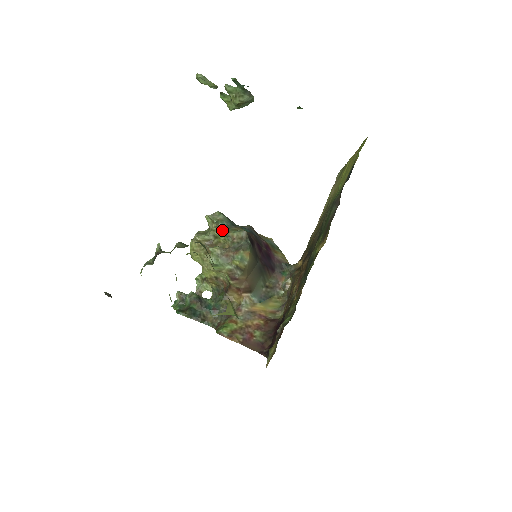
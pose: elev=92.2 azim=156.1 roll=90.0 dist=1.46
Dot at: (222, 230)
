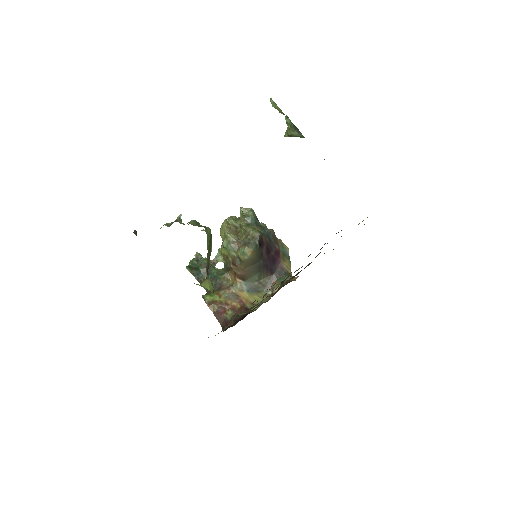
Dot at: (244, 224)
